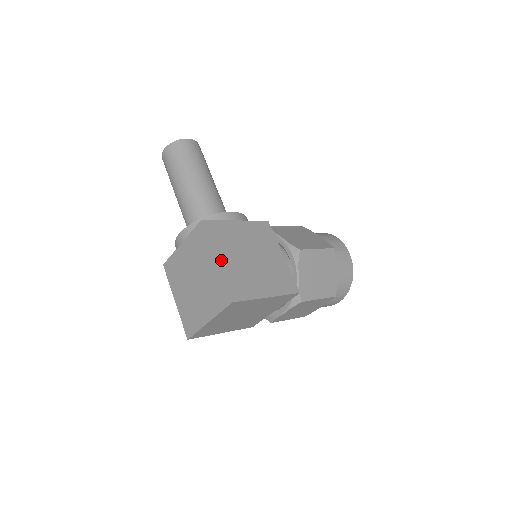
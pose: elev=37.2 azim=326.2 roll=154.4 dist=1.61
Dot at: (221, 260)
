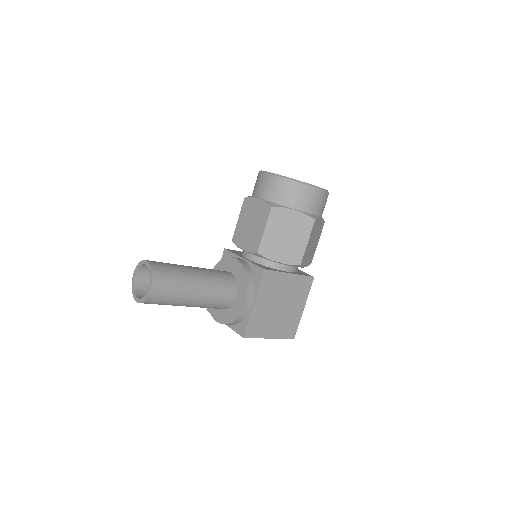
Dot at: (272, 335)
